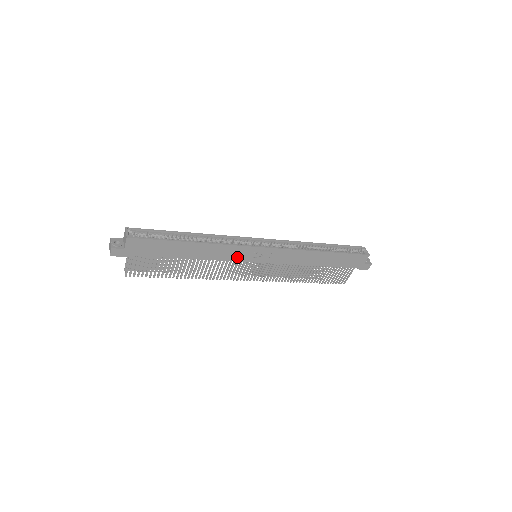
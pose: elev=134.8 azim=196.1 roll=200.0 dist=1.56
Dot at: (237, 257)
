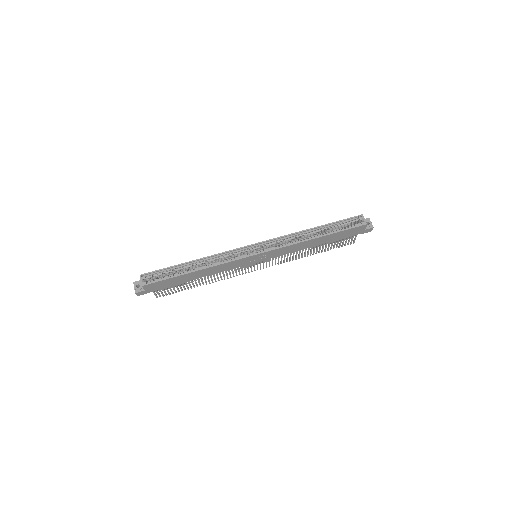
Dot at: (238, 265)
